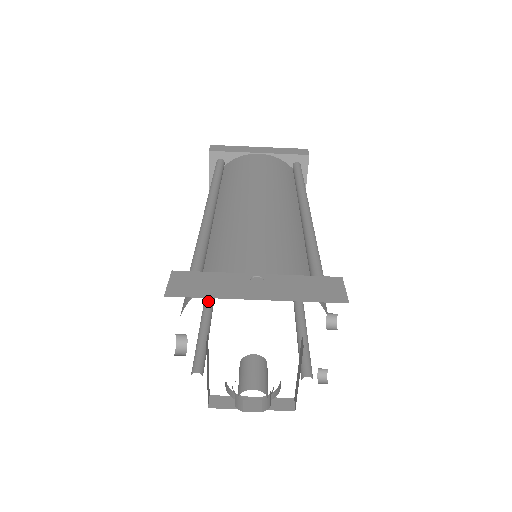
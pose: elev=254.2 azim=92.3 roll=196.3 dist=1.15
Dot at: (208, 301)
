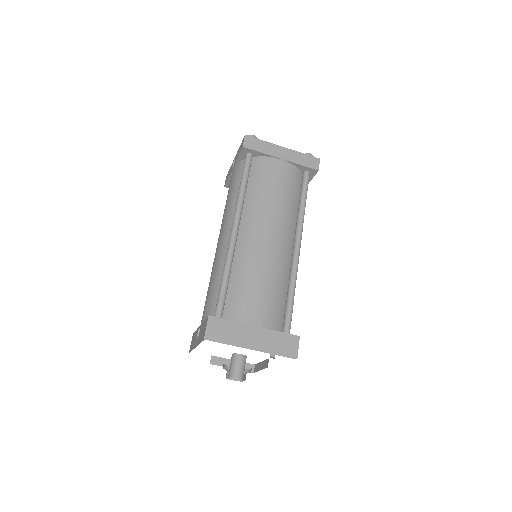
Dot at: occluded
